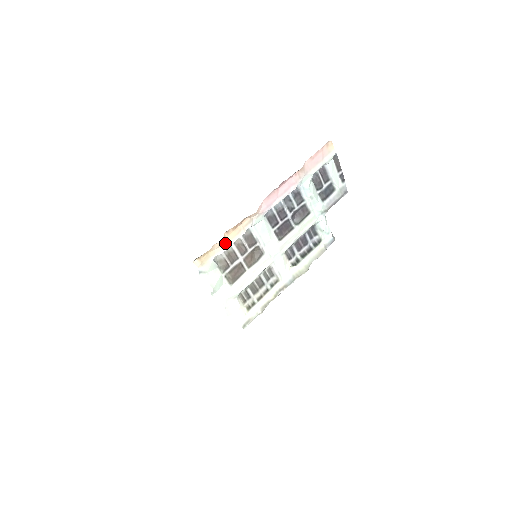
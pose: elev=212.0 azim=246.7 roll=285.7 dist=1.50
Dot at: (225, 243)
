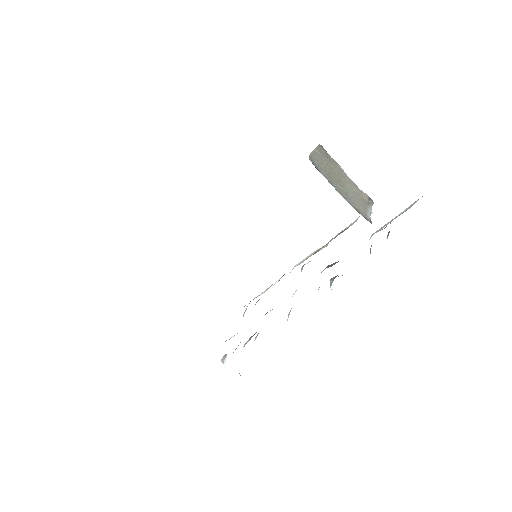
Dot at: occluded
